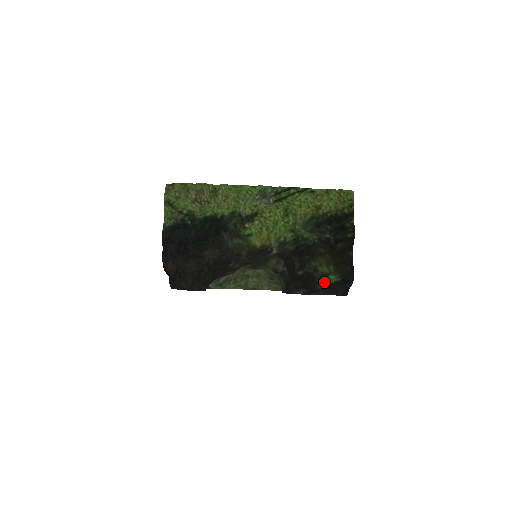
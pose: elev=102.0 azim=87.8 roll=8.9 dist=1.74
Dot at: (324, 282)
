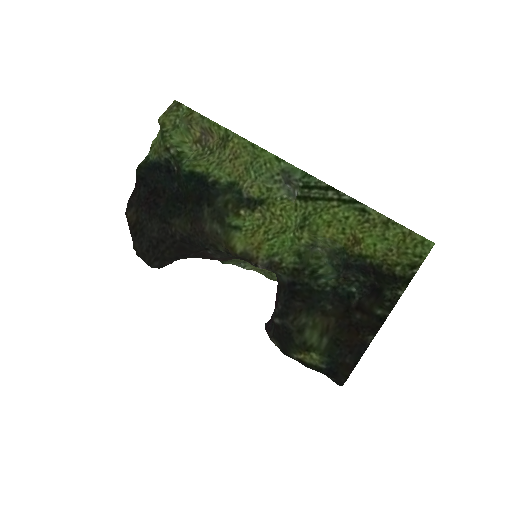
Dot at: (301, 355)
